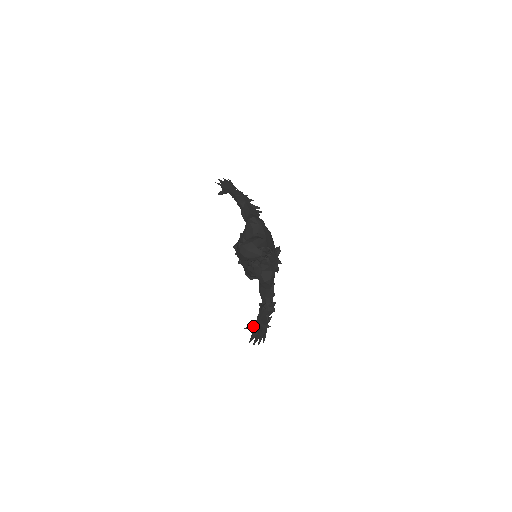
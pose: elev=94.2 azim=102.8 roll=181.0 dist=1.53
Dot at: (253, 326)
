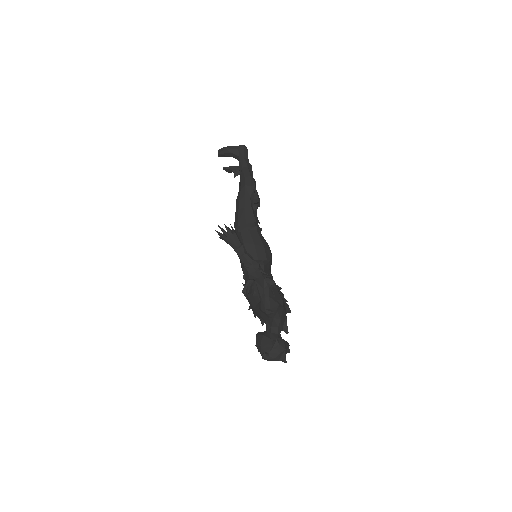
Dot at: occluded
